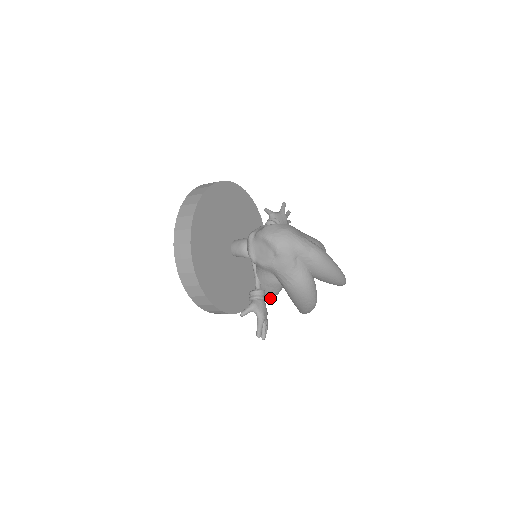
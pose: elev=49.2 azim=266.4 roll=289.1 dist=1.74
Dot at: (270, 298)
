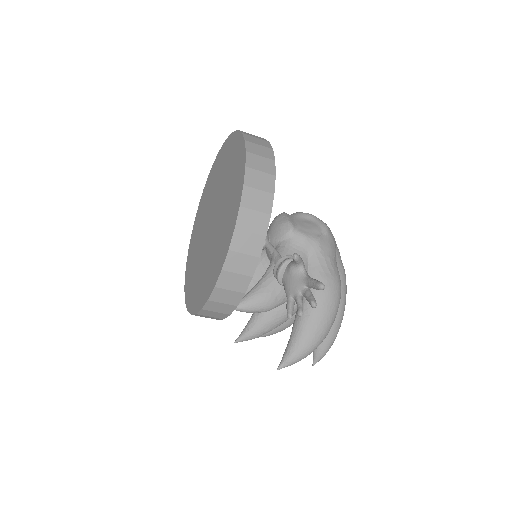
Dot at: (274, 303)
